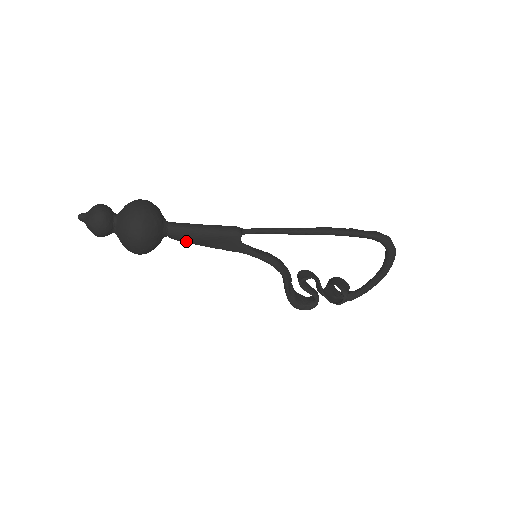
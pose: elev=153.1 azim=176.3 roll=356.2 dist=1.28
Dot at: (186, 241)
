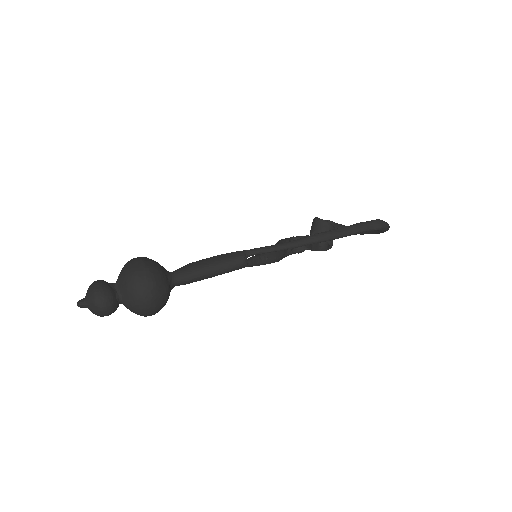
Dot at: occluded
